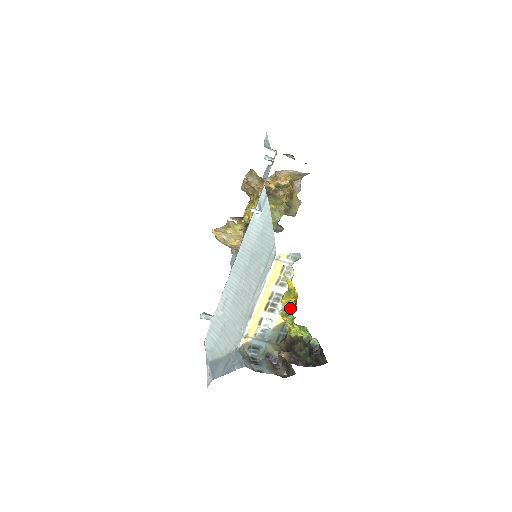
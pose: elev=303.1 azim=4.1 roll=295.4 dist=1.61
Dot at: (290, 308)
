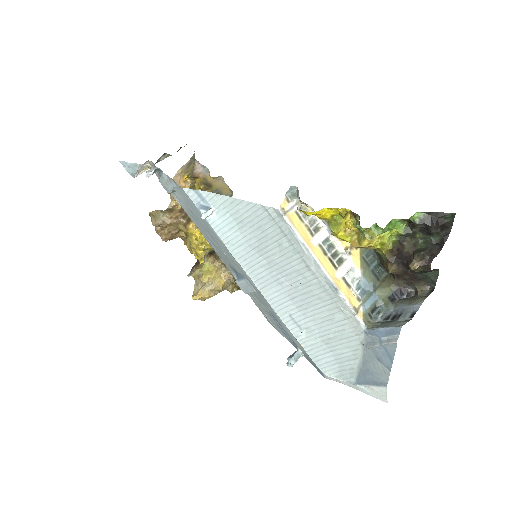
Dot at: occluded
